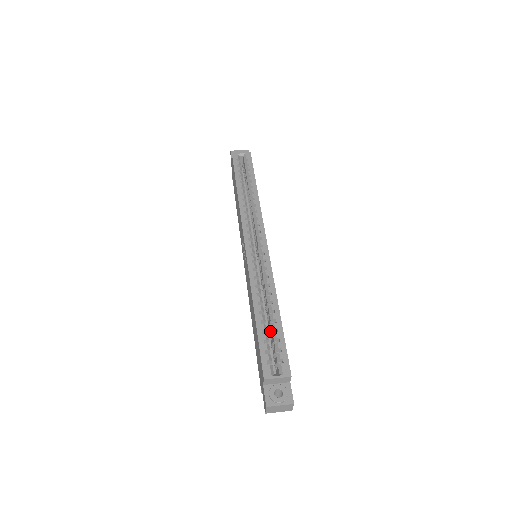
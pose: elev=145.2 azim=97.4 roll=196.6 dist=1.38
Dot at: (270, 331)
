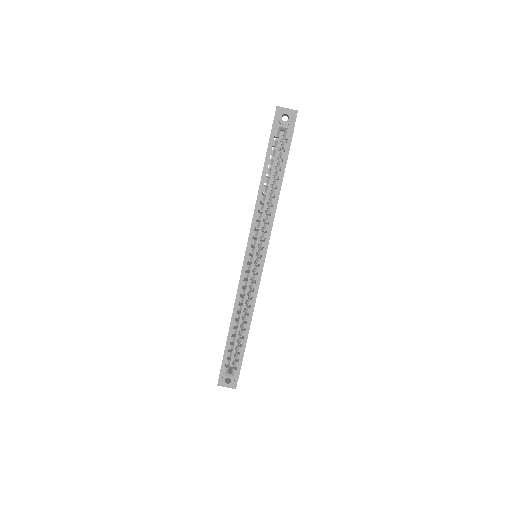
Dot at: occluded
